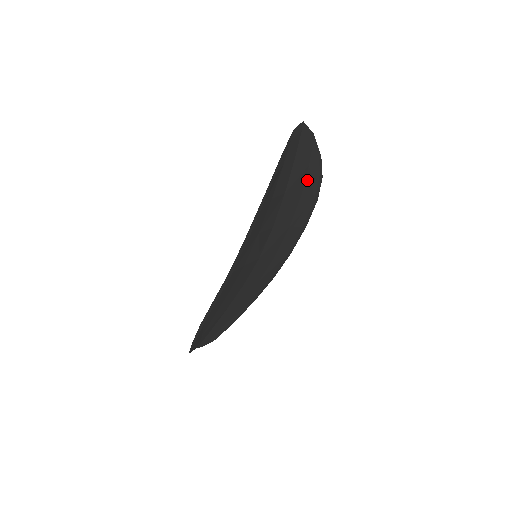
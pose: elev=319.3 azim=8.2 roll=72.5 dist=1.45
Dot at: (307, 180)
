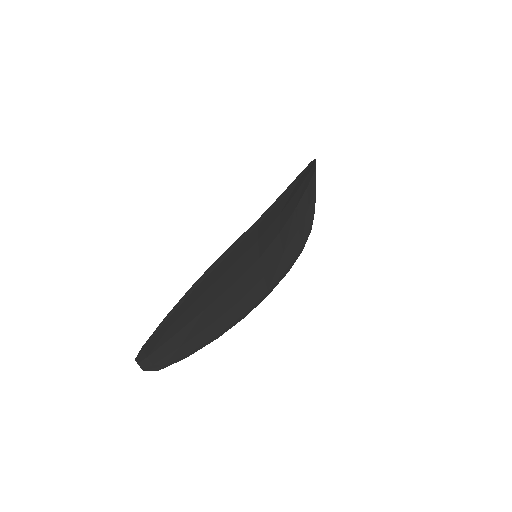
Dot at: (304, 220)
